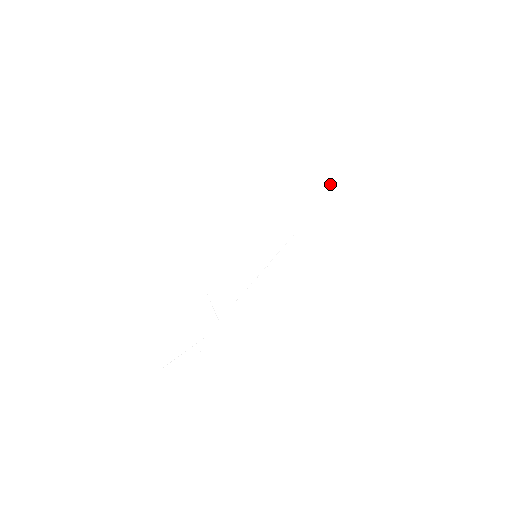
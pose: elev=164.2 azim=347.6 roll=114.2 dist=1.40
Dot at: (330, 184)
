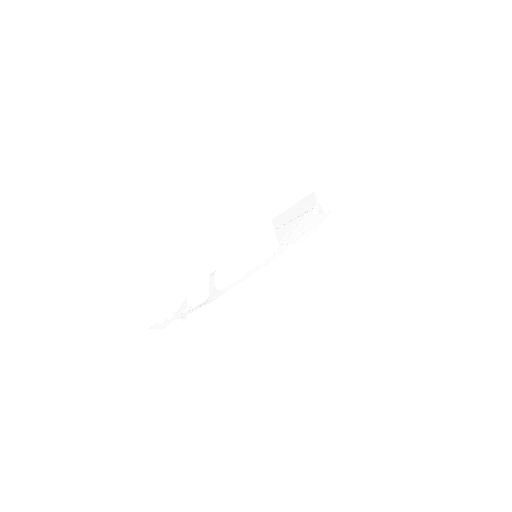
Dot at: (327, 214)
